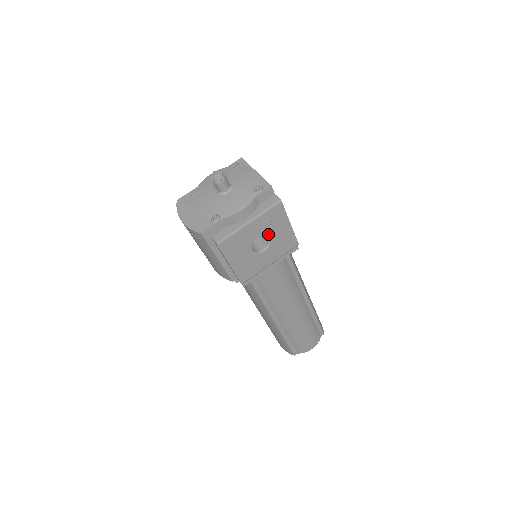
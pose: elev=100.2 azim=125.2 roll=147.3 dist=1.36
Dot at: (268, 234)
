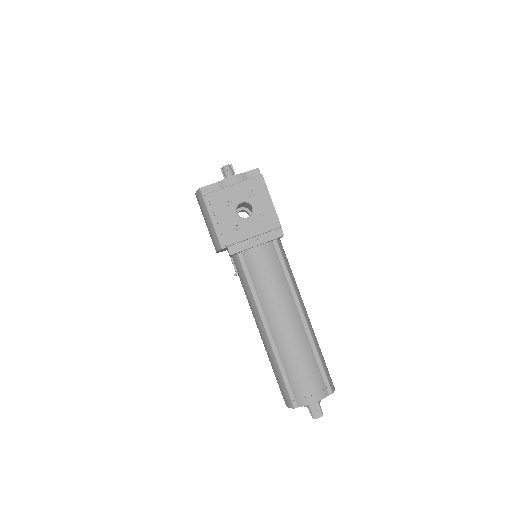
Dot at: (251, 202)
